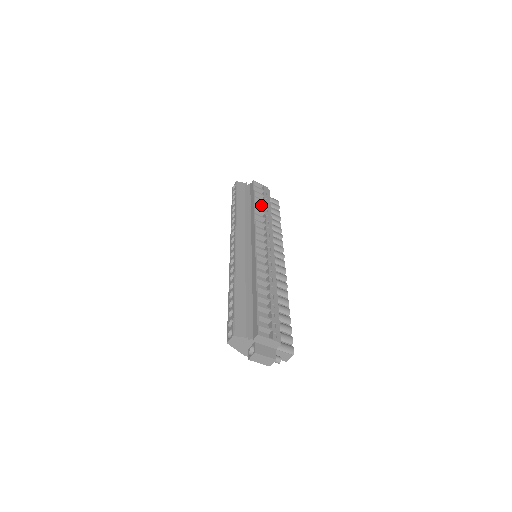
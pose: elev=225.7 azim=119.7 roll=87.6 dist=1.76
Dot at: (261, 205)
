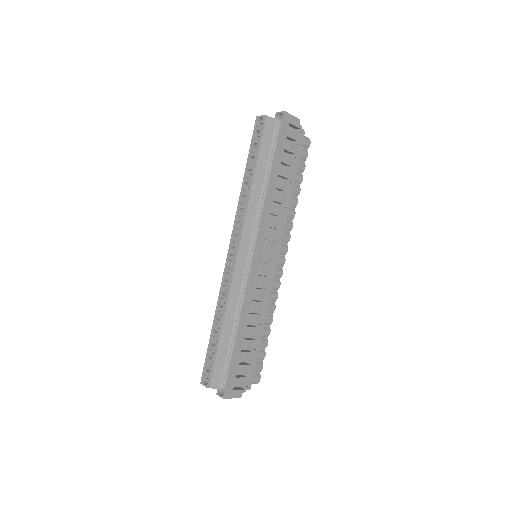
Dot at: (285, 177)
